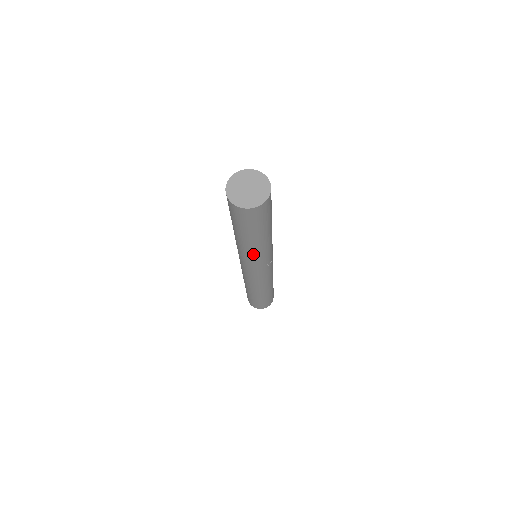
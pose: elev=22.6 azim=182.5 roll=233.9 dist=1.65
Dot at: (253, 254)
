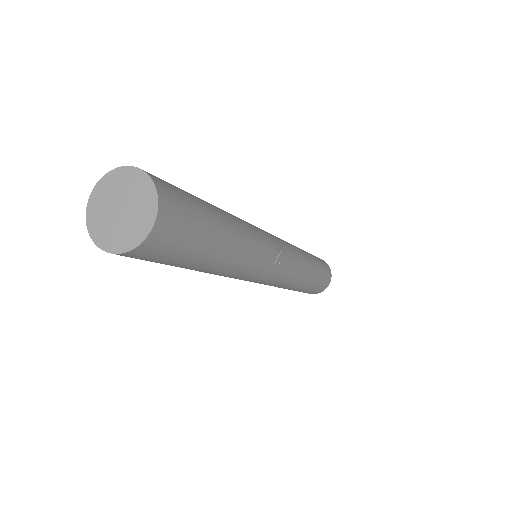
Dot at: (235, 272)
